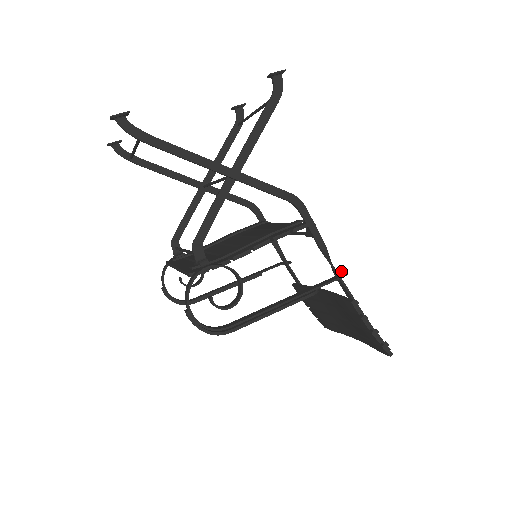
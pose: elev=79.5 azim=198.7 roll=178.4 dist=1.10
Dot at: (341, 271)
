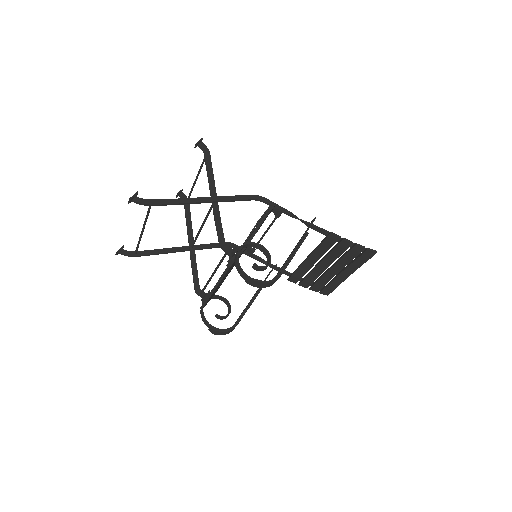
Dot at: (311, 221)
